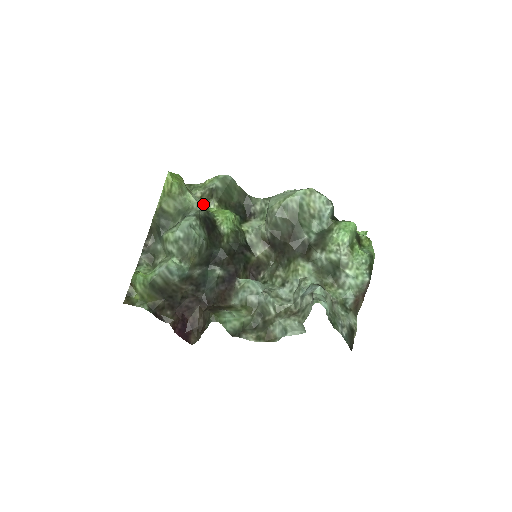
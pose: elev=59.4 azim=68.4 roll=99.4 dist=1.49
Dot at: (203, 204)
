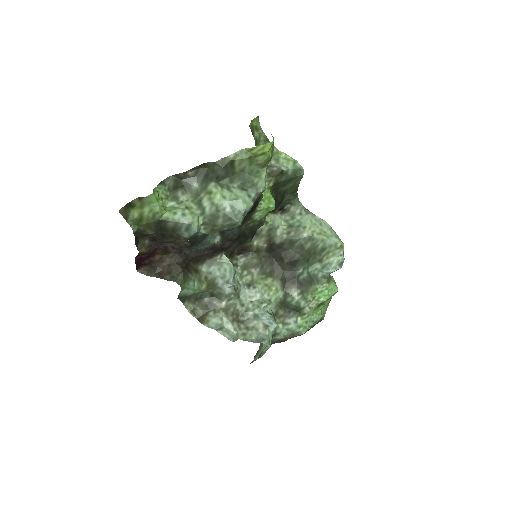
Dot at: occluded
